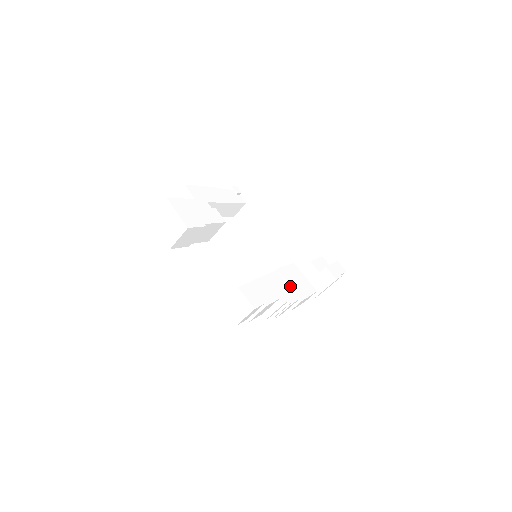
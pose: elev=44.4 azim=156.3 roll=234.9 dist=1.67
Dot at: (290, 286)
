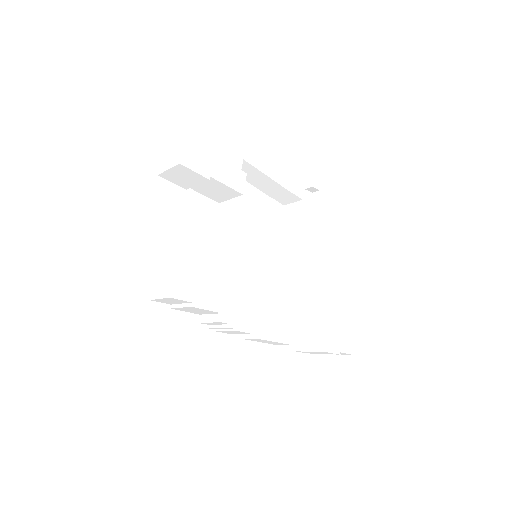
Dot at: (260, 314)
